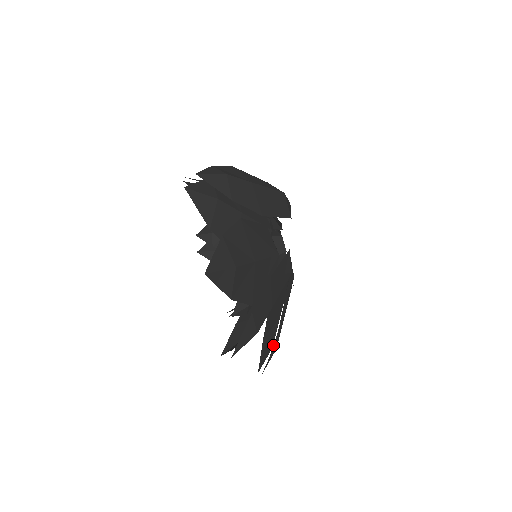
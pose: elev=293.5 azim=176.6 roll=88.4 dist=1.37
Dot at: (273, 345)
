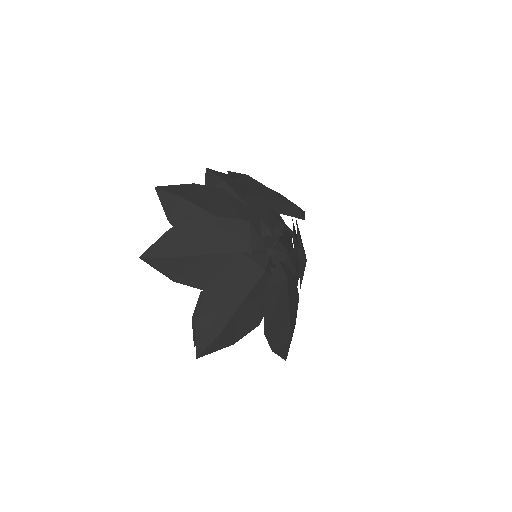
Dot at: (202, 308)
